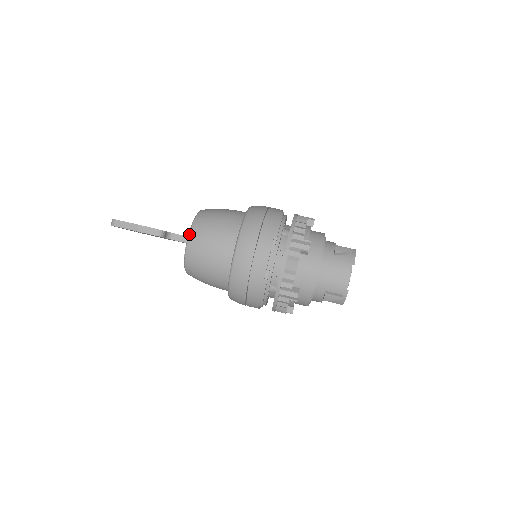
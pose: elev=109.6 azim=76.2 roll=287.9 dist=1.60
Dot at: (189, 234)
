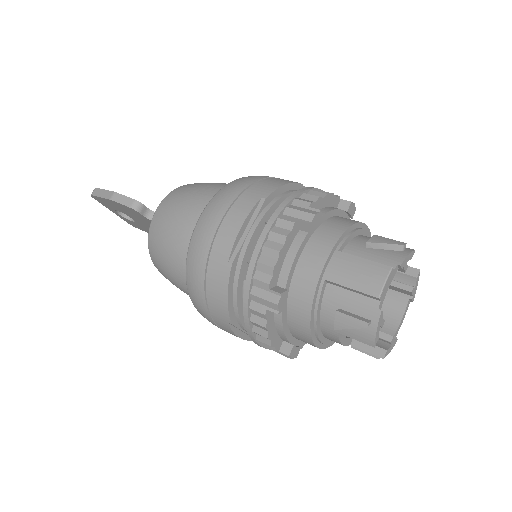
Dot at: (161, 201)
